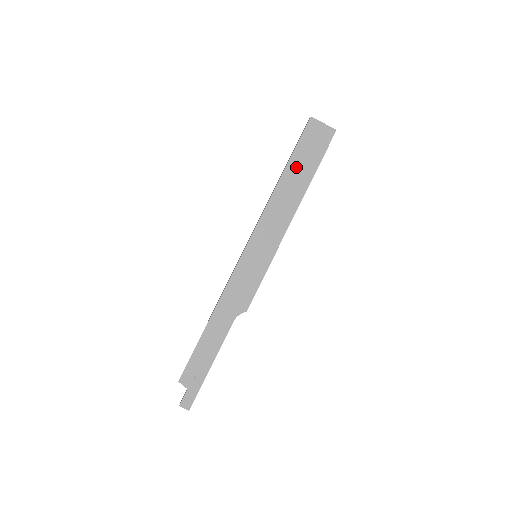
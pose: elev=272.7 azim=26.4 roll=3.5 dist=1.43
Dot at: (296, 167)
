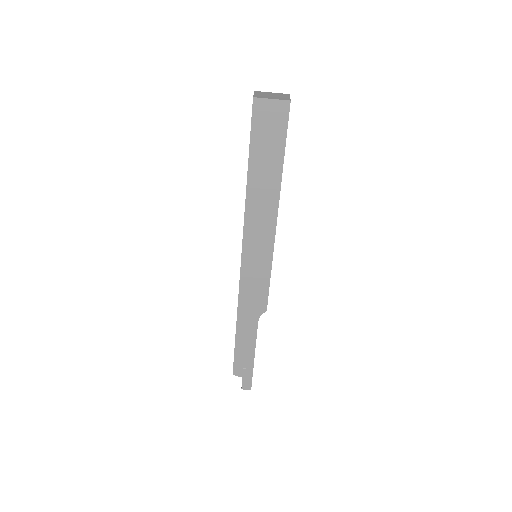
Dot at: (260, 164)
